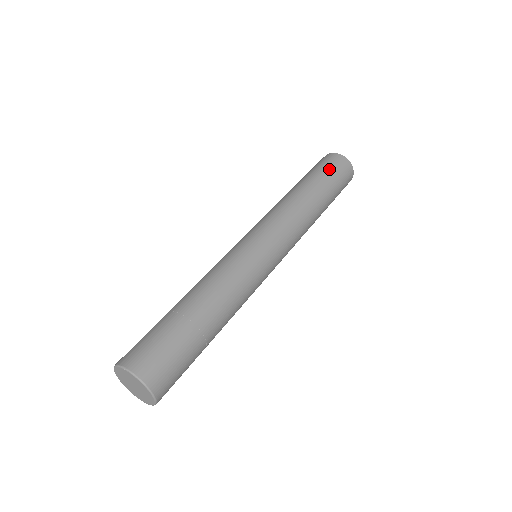
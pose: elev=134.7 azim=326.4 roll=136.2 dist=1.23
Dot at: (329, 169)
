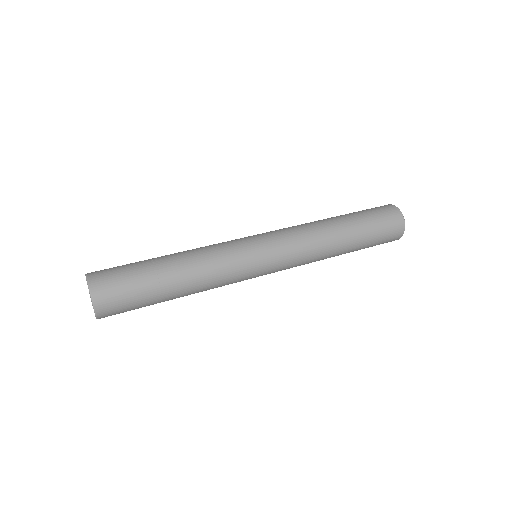
Dot at: (371, 212)
